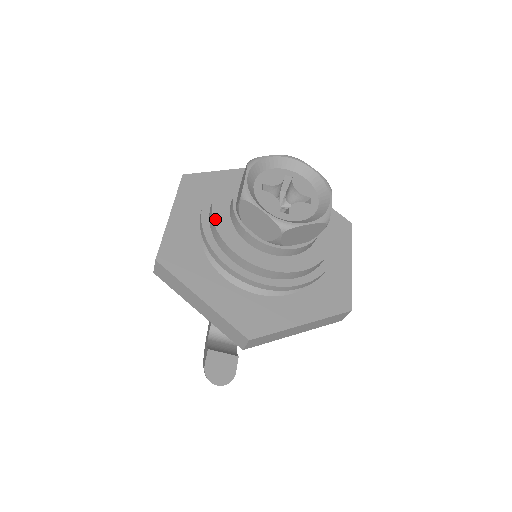
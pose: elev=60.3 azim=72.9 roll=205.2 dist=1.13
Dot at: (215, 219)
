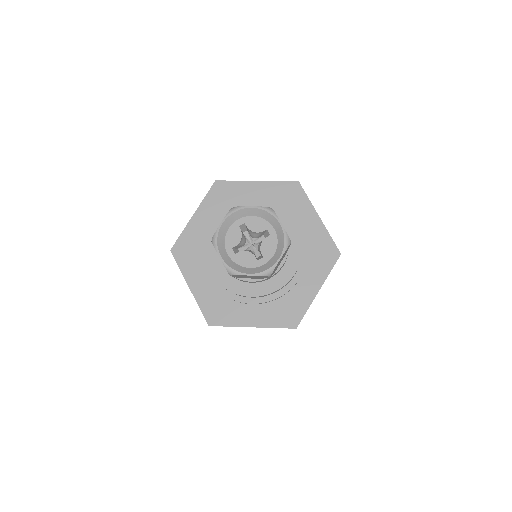
Dot at: (222, 284)
